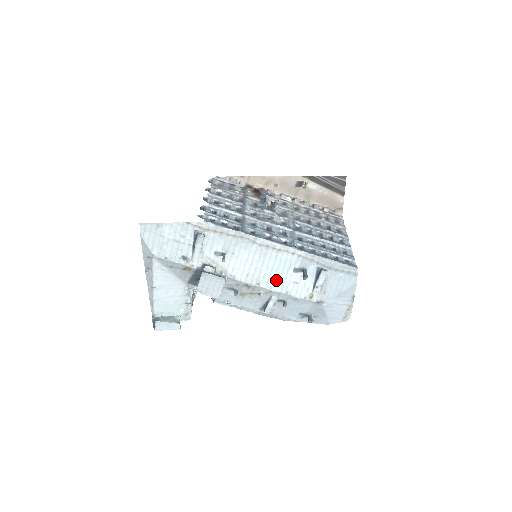
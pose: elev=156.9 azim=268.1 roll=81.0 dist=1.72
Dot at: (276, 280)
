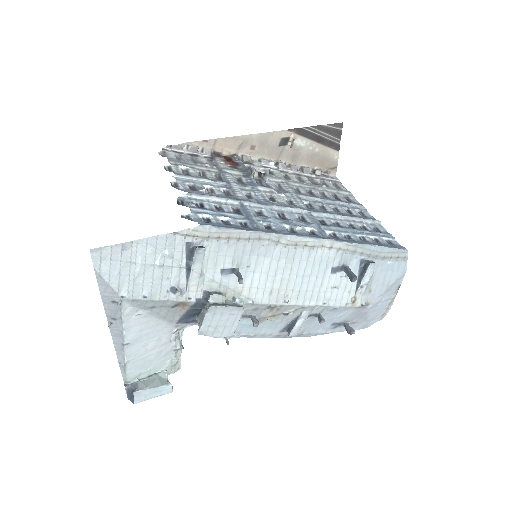
Dot at: (309, 290)
